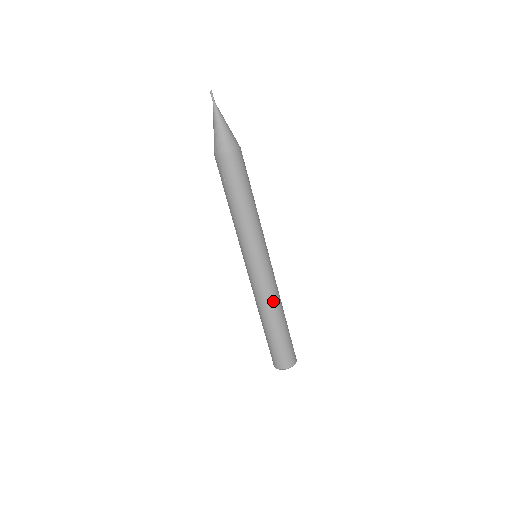
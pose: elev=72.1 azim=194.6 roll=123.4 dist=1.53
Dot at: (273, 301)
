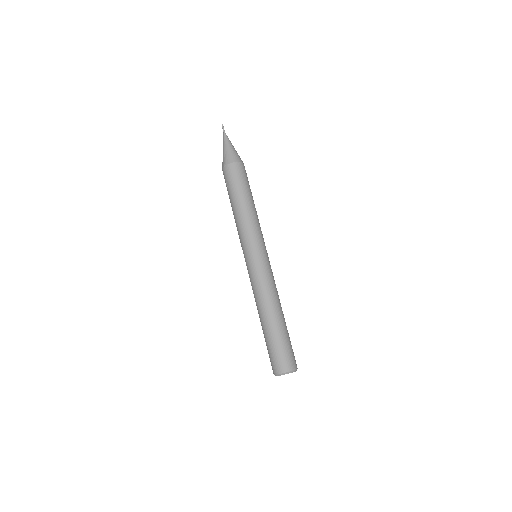
Dot at: (272, 295)
